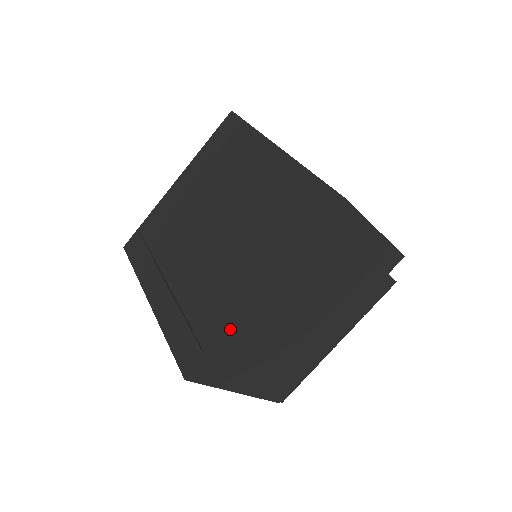
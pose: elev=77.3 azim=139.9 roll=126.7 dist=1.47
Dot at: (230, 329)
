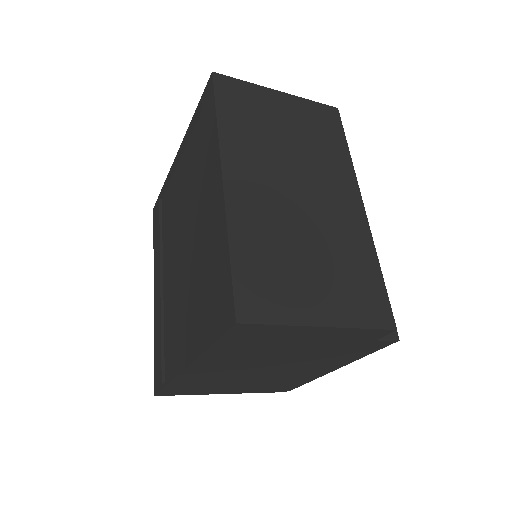
Dot at: (172, 380)
